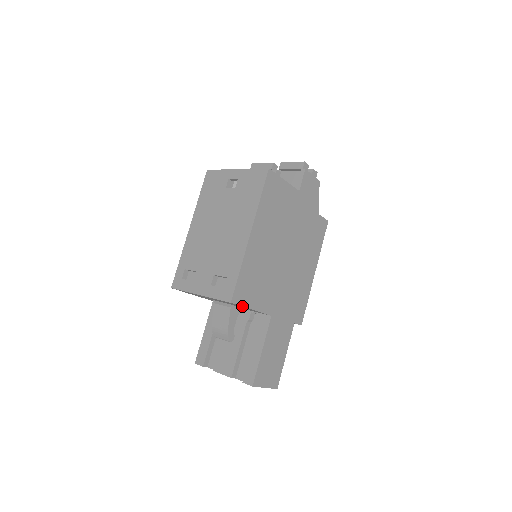
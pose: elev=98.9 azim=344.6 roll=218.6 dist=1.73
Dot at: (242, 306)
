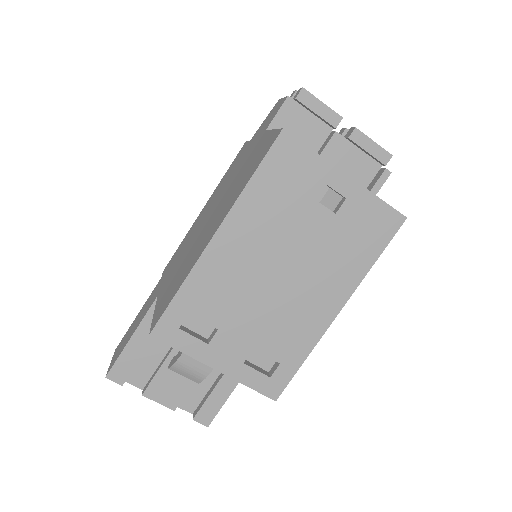
Dot at: occluded
